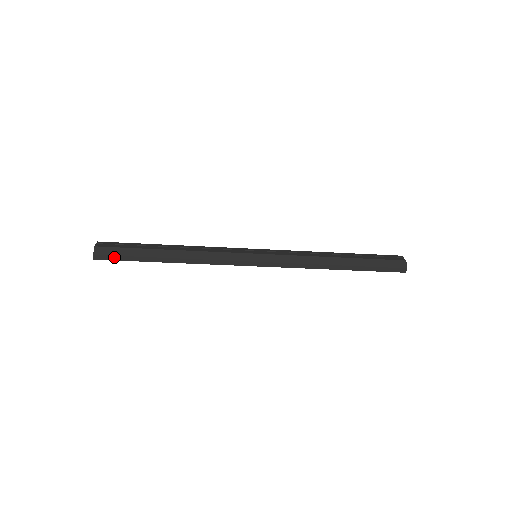
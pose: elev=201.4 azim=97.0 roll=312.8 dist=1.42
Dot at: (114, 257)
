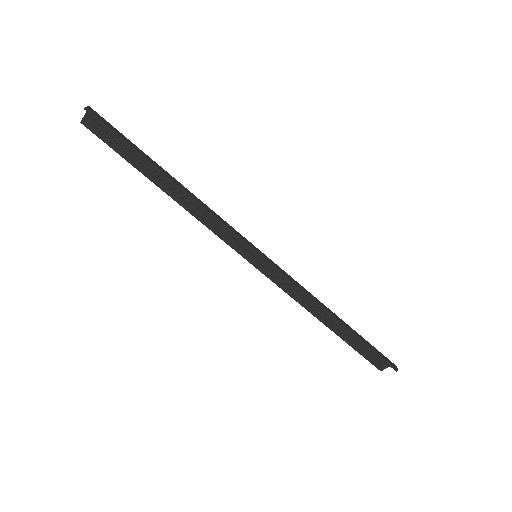
Dot at: (111, 127)
